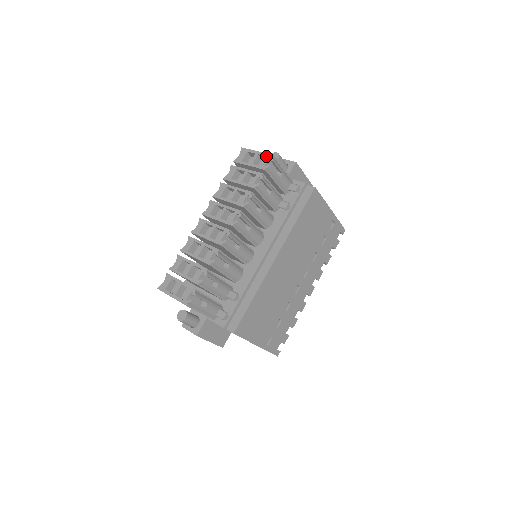
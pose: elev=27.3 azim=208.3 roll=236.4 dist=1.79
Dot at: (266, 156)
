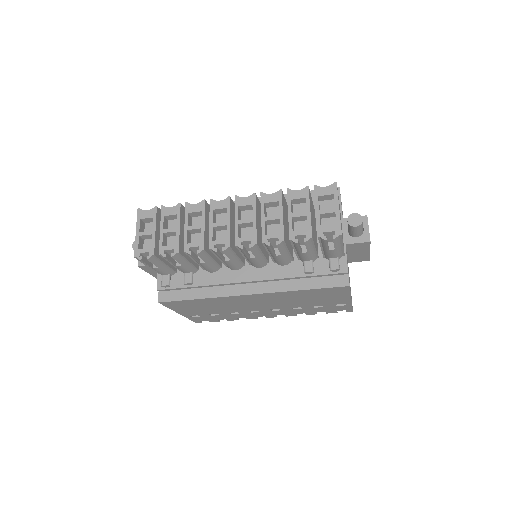
Dot at: (337, 225)
